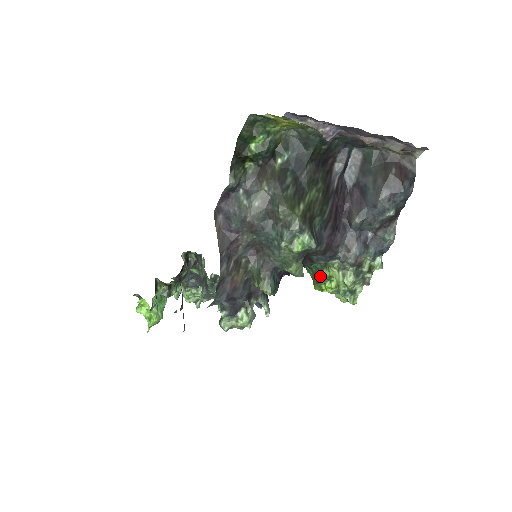
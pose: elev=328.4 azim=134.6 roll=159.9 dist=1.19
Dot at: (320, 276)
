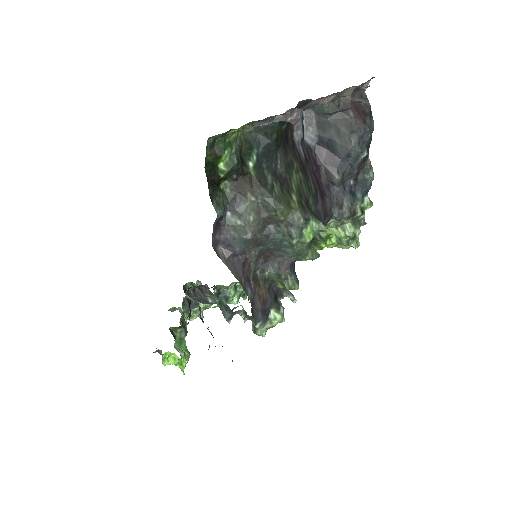
Dot at: (318, 239)
